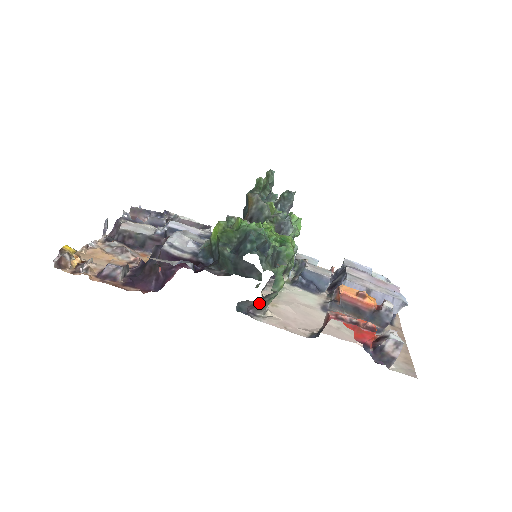
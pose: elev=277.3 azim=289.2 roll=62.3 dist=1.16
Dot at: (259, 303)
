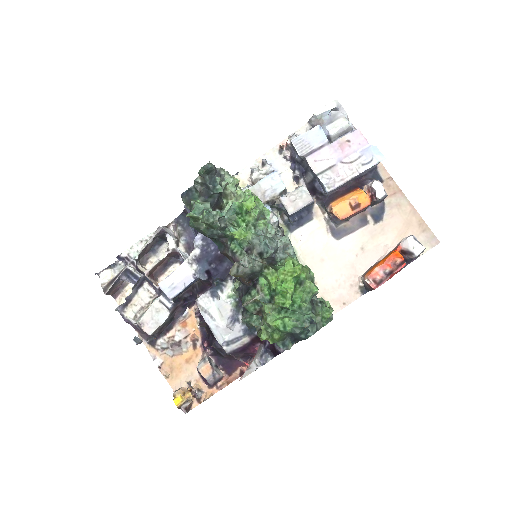
Dot at: occluded
